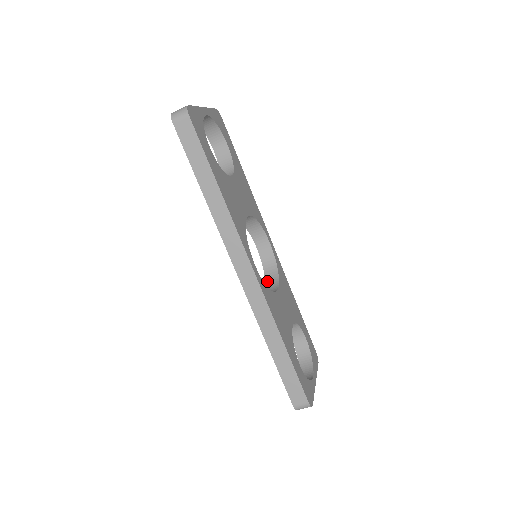
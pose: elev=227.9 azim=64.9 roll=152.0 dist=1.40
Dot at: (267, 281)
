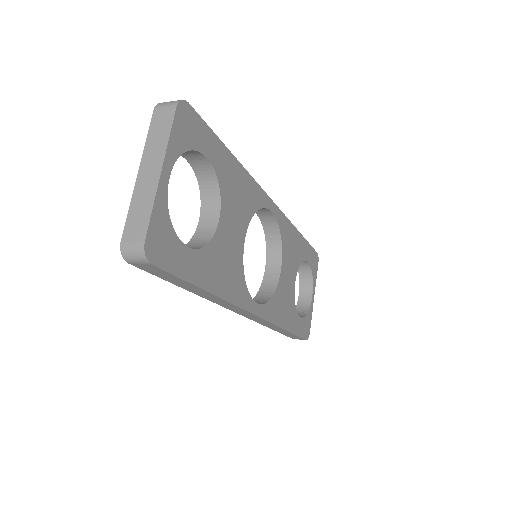
Dot at: (268, 246)
